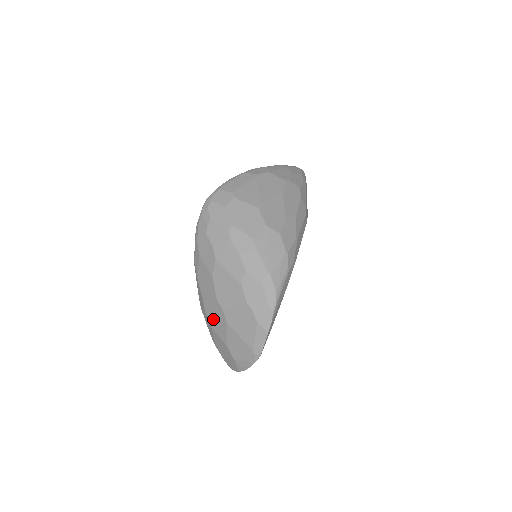
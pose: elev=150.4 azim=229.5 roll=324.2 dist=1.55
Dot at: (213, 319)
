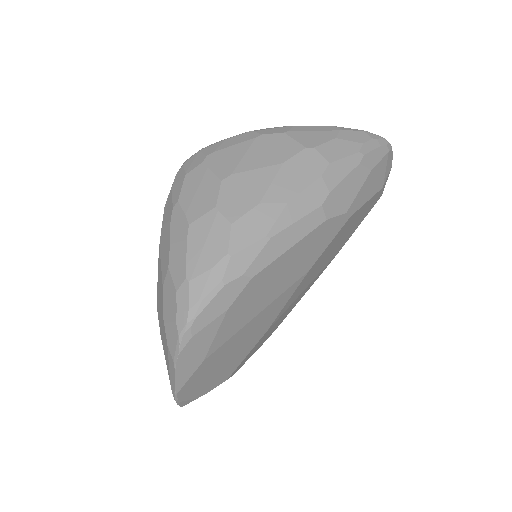
Dot at: occluded
